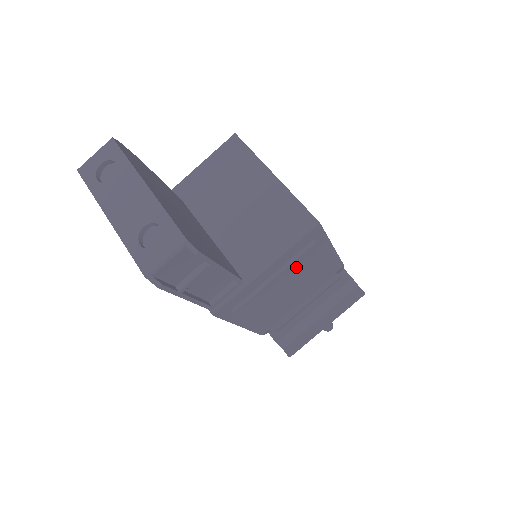
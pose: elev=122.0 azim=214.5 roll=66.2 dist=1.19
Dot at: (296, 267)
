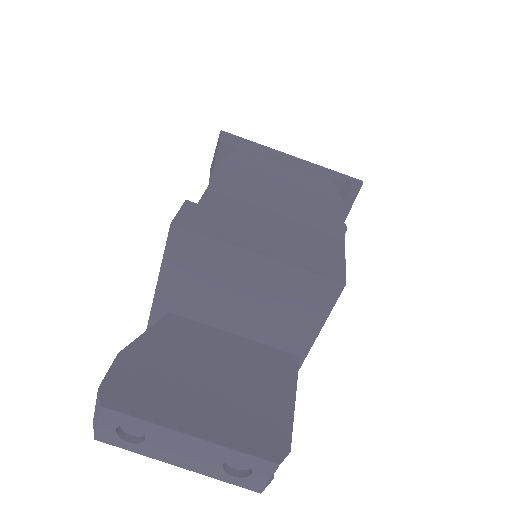
Dot at: occluded
